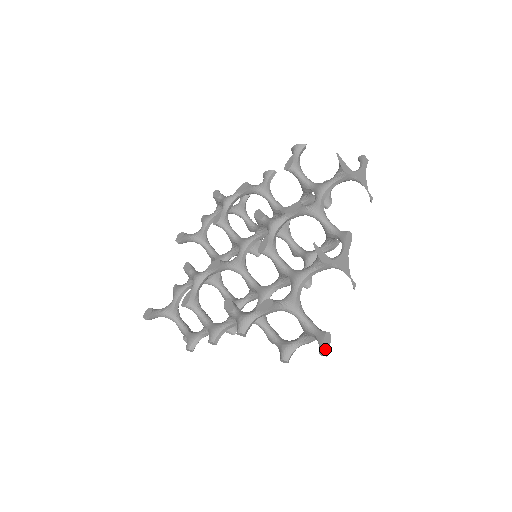
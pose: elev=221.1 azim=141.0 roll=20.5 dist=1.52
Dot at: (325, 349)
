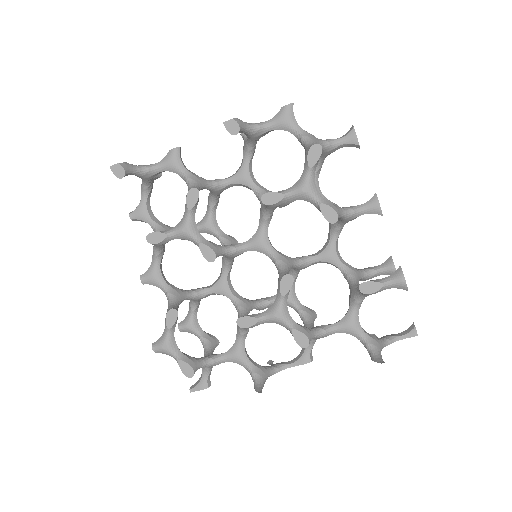
Dot at: (196, 390)
